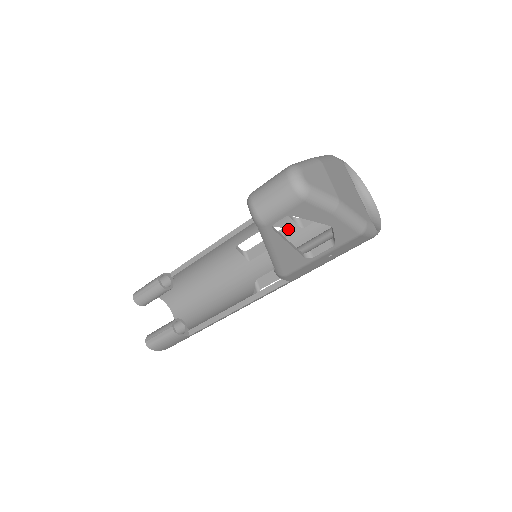
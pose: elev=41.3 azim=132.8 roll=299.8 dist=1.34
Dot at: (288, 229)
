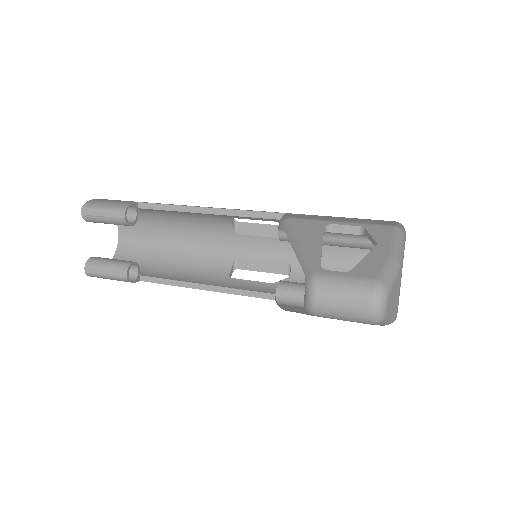
Dot at: occluded
